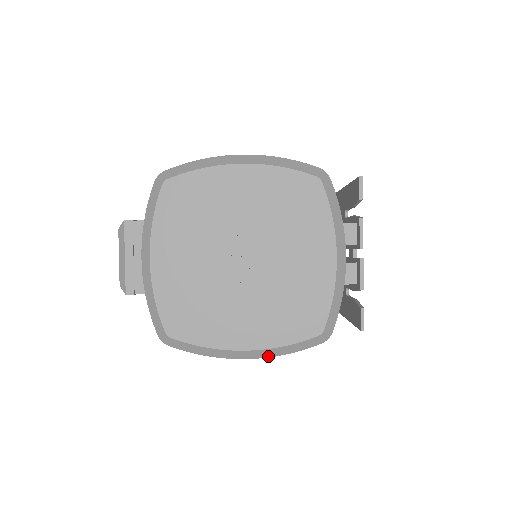
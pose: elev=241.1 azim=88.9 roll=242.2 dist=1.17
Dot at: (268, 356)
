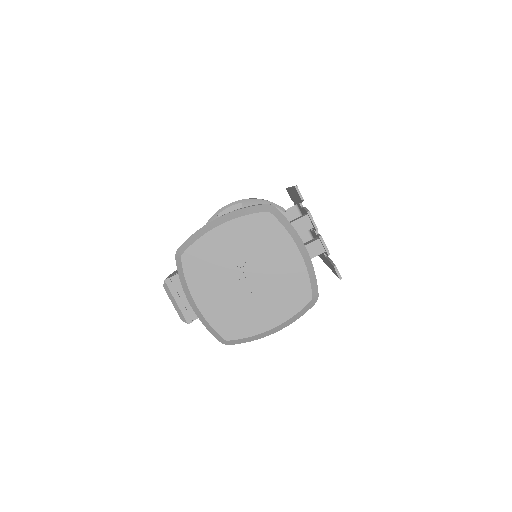
Dot at: (288, 325)
